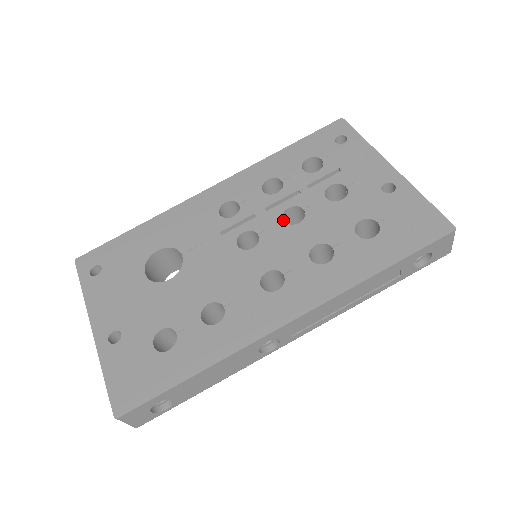
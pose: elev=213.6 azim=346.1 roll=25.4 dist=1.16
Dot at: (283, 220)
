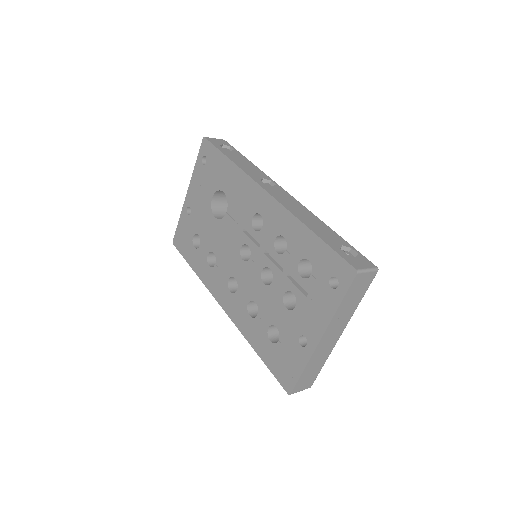
Dot at: (267, 267)
